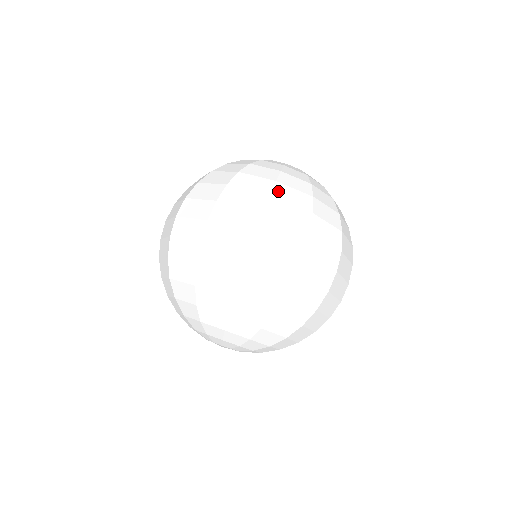
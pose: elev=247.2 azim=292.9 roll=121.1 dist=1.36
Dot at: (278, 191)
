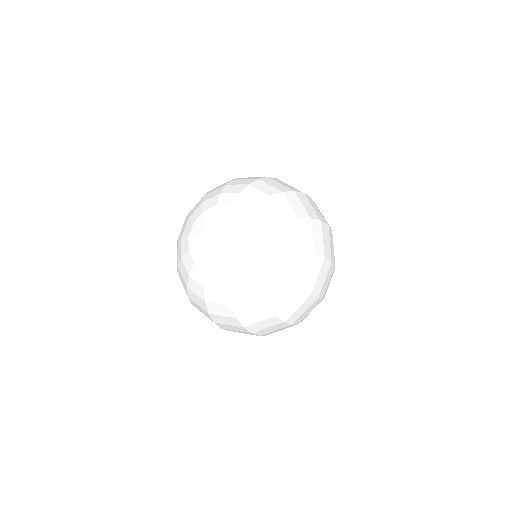
Dot at: (244, 322)
